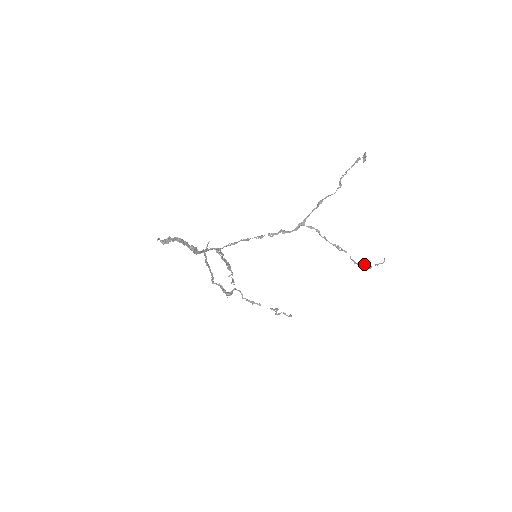
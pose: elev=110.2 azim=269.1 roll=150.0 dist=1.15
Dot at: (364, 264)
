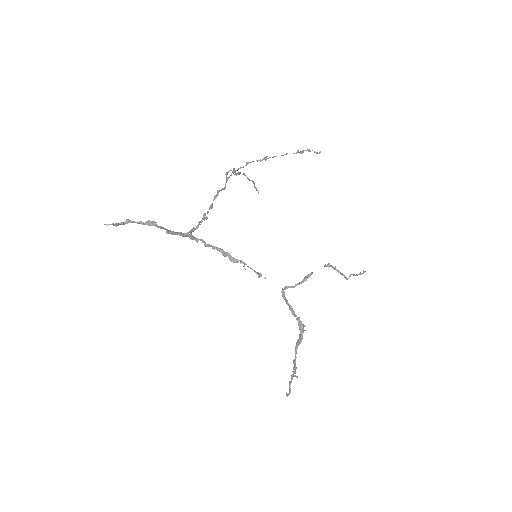
Dot at: (300, 152)
